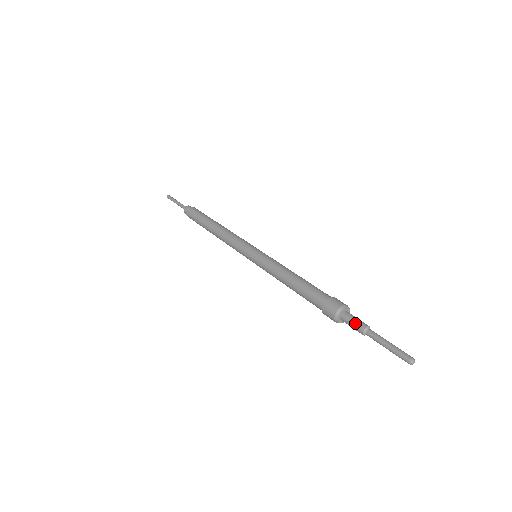
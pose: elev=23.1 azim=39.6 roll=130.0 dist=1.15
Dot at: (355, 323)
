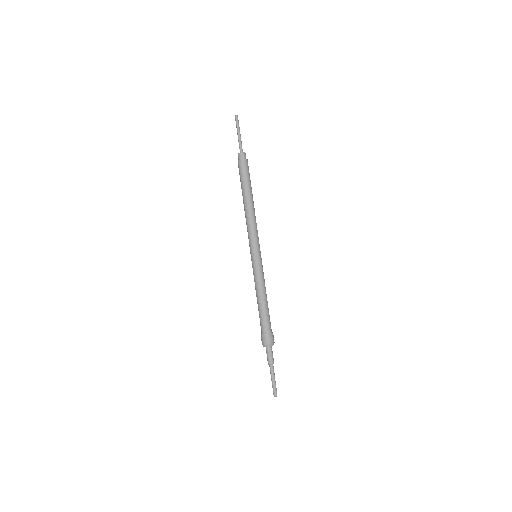
Dot at: (267, 357)
